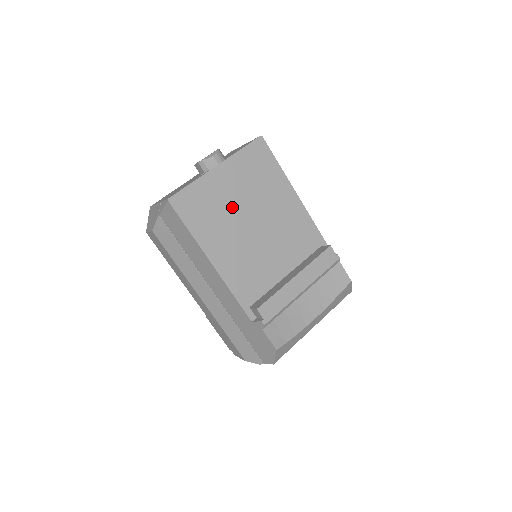
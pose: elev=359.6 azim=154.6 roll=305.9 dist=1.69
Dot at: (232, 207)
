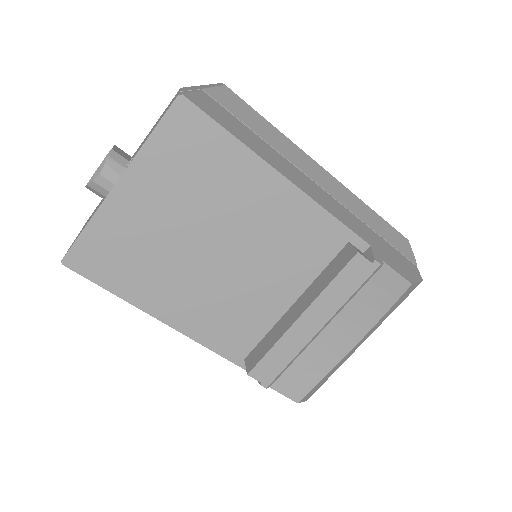
Dot at: (168, 237)
